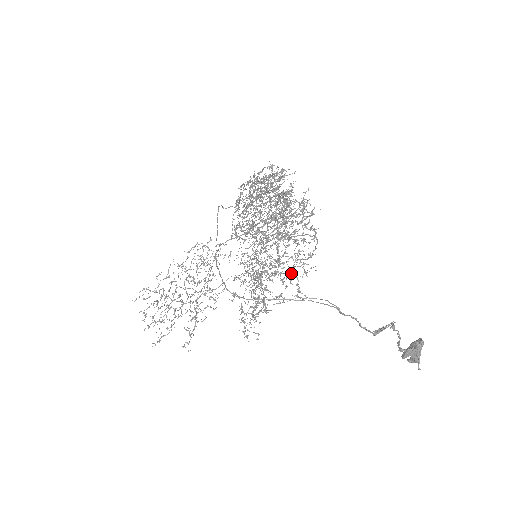
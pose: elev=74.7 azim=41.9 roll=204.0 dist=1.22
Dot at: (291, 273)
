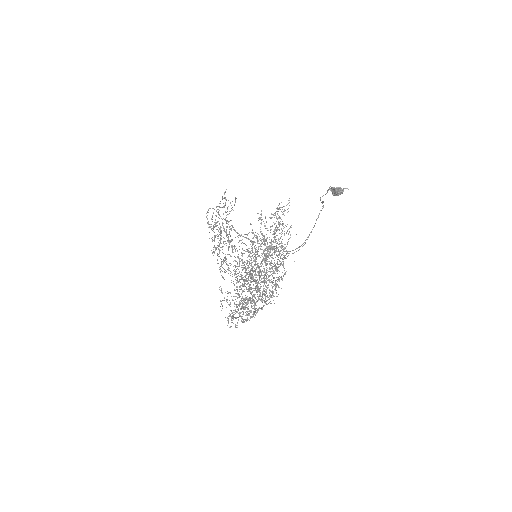
Dot at: (282, 254)
